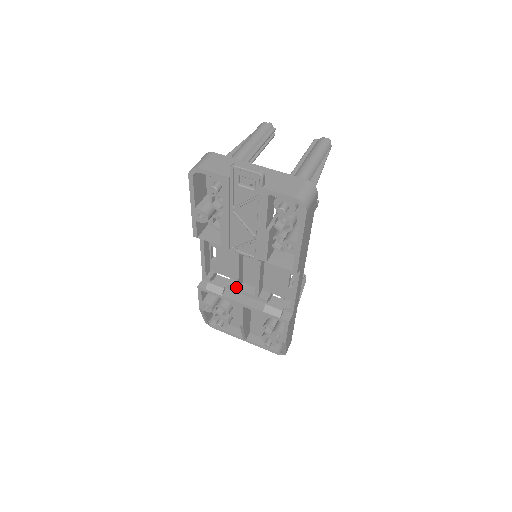
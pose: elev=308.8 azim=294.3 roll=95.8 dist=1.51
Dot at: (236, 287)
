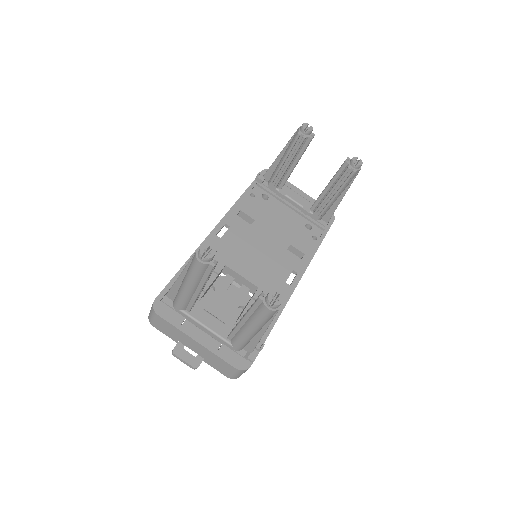
Dot at: occluded
